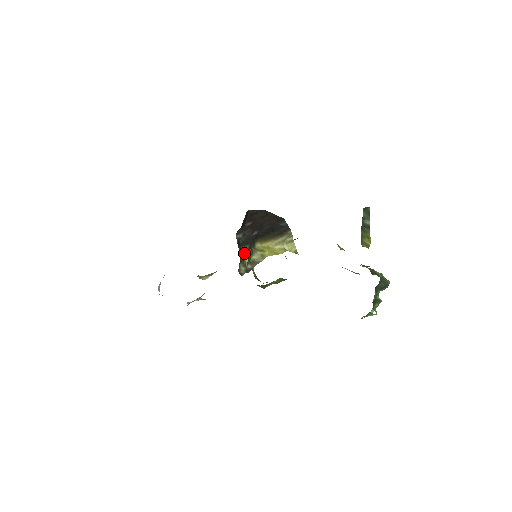
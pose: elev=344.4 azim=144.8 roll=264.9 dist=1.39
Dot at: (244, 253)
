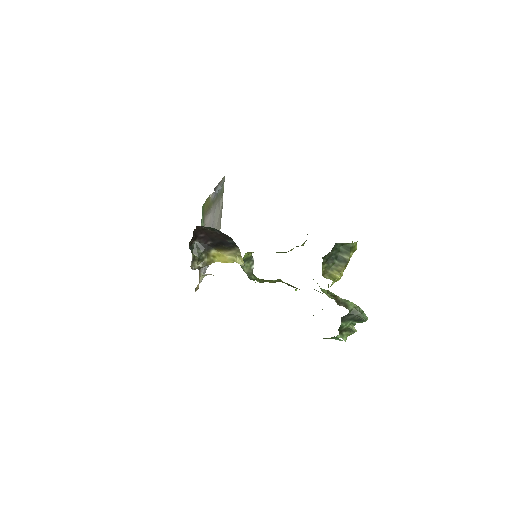
Dot at: (200, 255)
